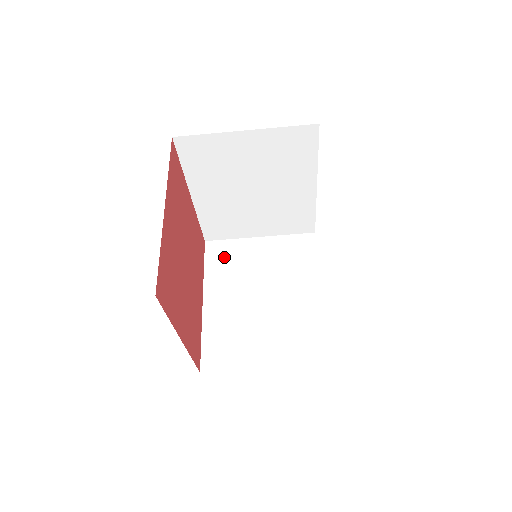
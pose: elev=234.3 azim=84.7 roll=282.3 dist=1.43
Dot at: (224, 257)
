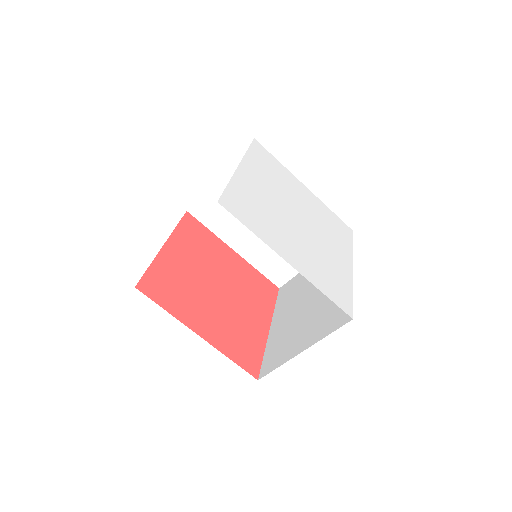
Dot at: (213, 213)
